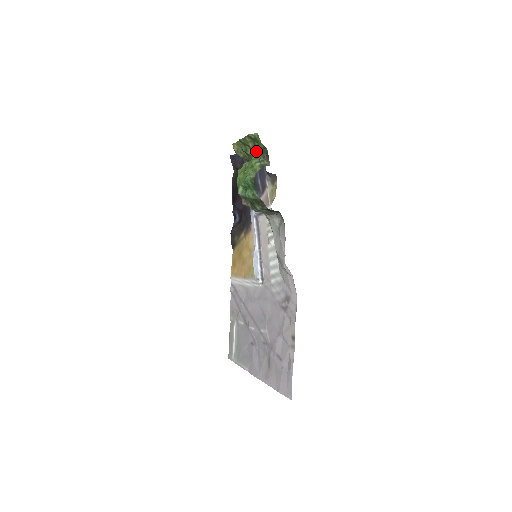
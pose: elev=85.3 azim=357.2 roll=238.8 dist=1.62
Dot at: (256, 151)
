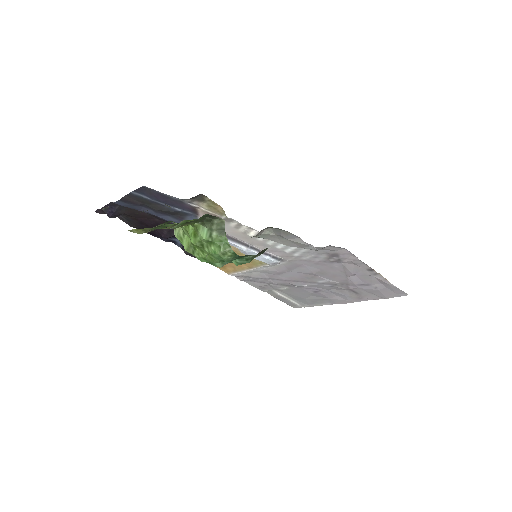
Dot at: (189, 224)
